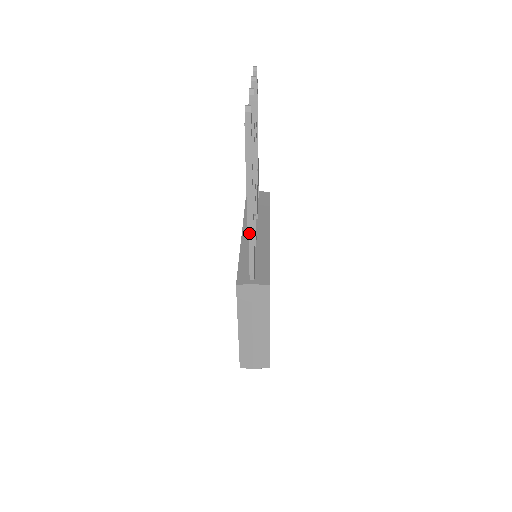
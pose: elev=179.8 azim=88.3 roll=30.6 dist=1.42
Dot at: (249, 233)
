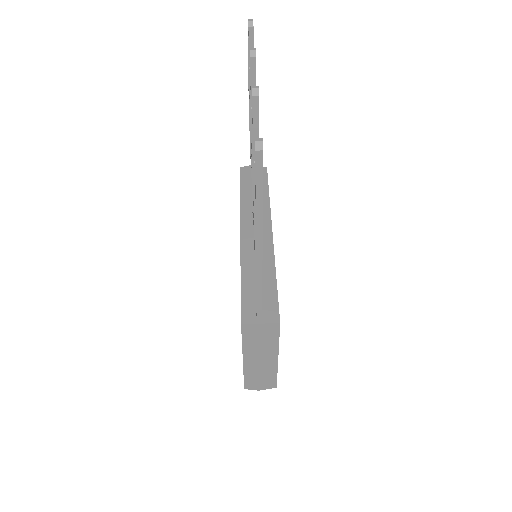
Dot at: (257, 275)
